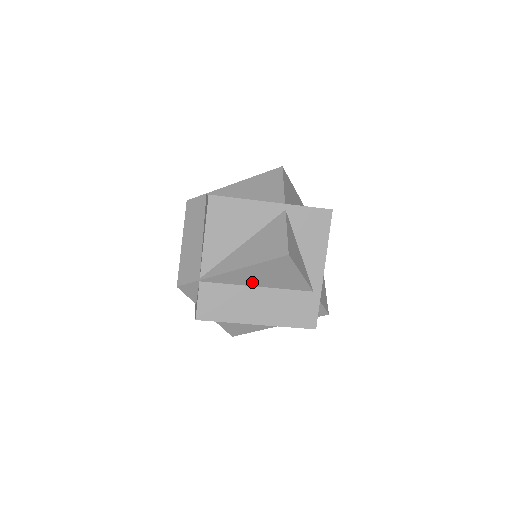
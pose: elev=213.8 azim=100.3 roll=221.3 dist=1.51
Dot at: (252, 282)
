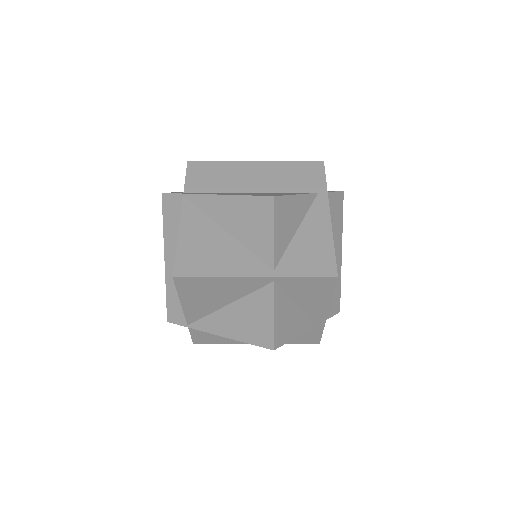
Dot at: occluded
